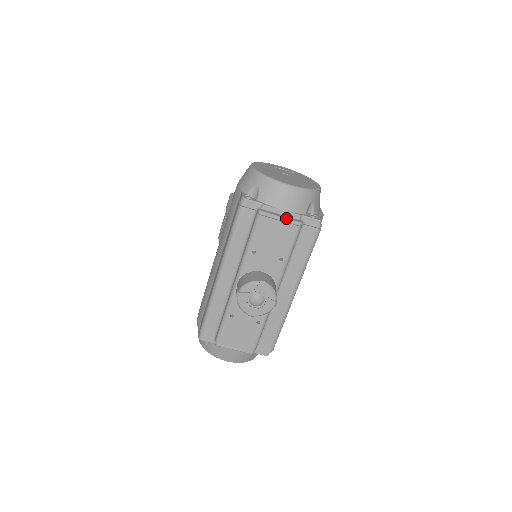
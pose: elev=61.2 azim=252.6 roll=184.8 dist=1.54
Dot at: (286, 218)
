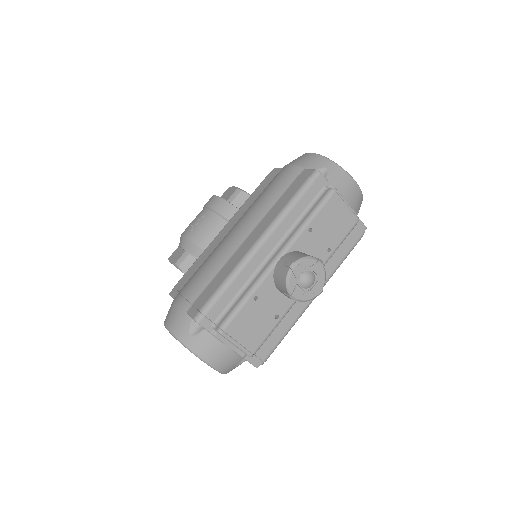
Dot at: occluded
